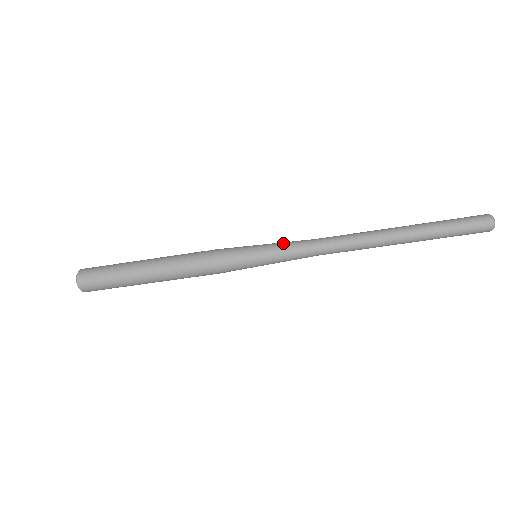
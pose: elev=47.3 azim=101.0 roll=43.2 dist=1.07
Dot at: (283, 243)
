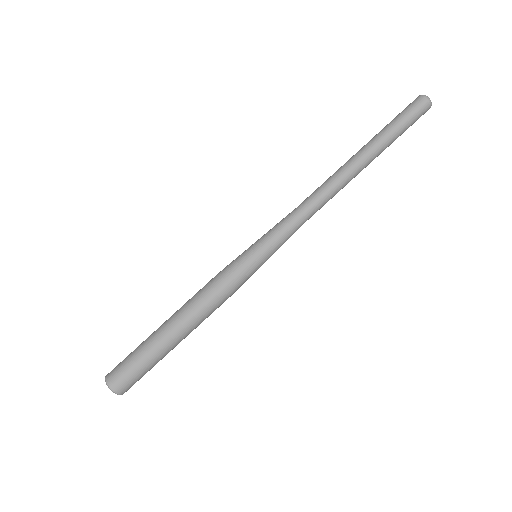
Dot at: occluded
